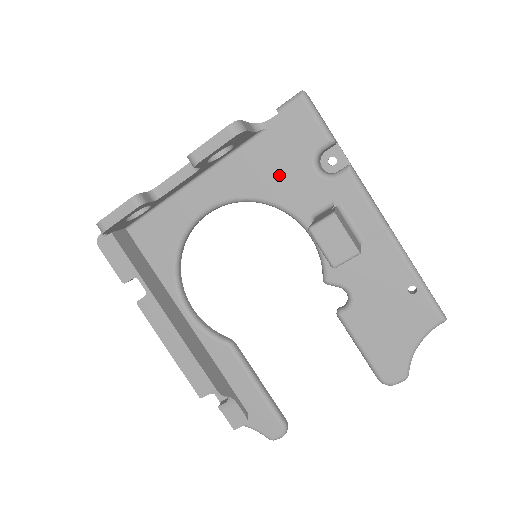
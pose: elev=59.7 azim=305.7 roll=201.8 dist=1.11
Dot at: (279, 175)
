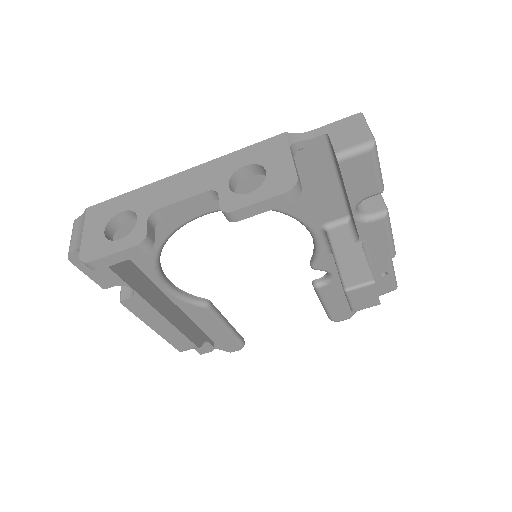
Dot at: (302, 191)
